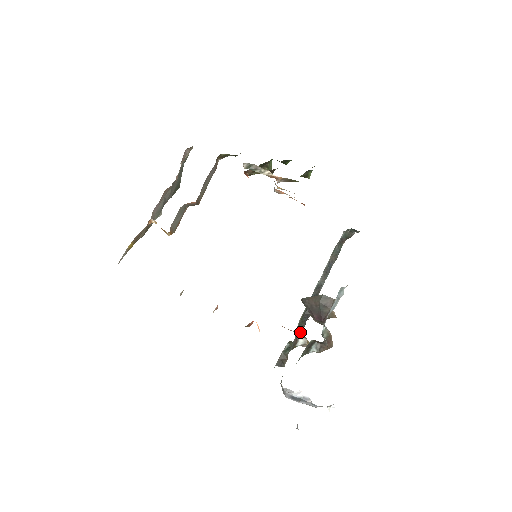
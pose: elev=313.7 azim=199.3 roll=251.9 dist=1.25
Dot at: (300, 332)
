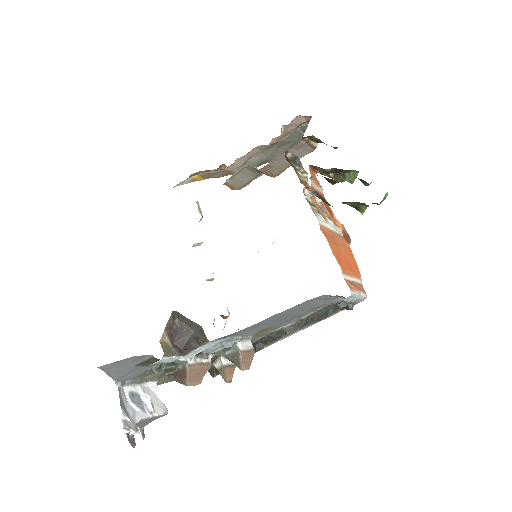
Dot at: occluded
